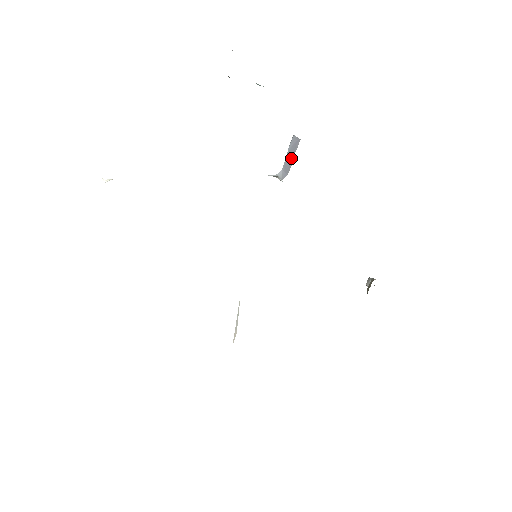
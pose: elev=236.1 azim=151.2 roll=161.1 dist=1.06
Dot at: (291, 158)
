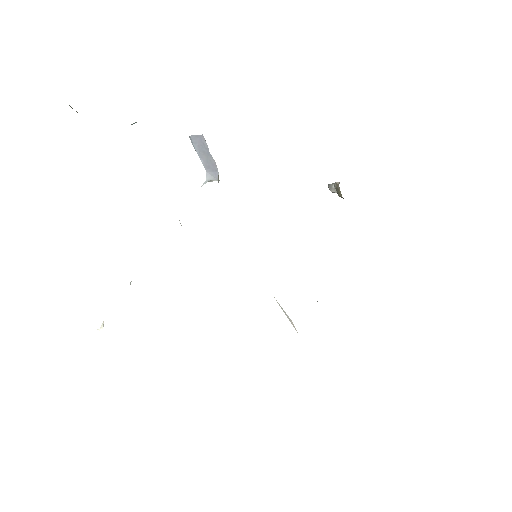
Dot at: (208, 156)
